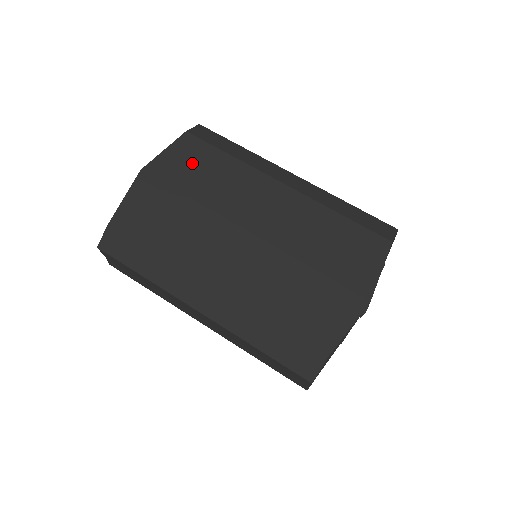
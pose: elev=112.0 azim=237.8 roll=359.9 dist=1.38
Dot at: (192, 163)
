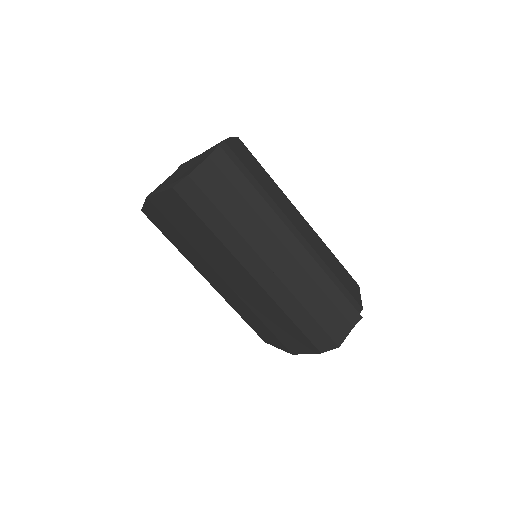
Dot at: (182, 217)
